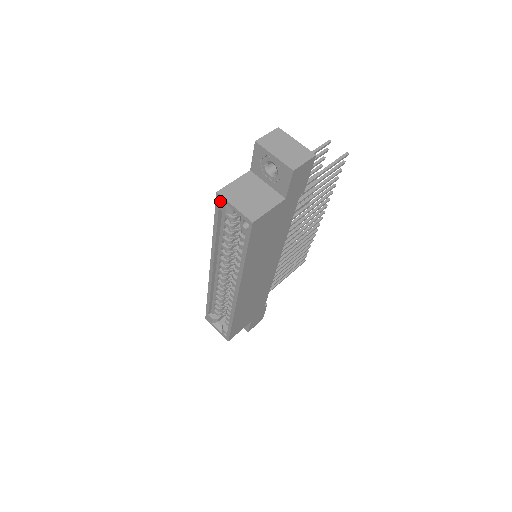
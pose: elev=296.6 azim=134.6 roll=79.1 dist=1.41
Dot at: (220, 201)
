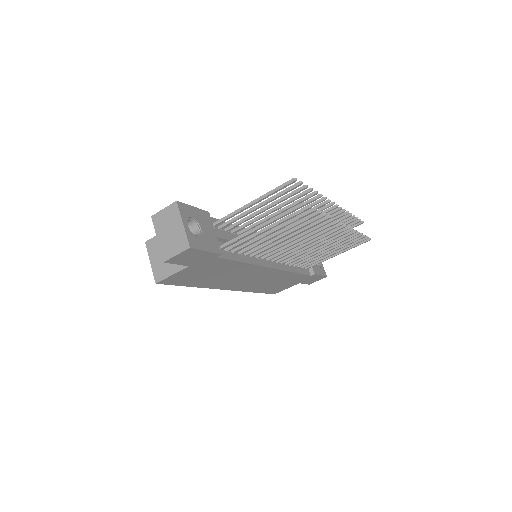
Dot at: occluded
